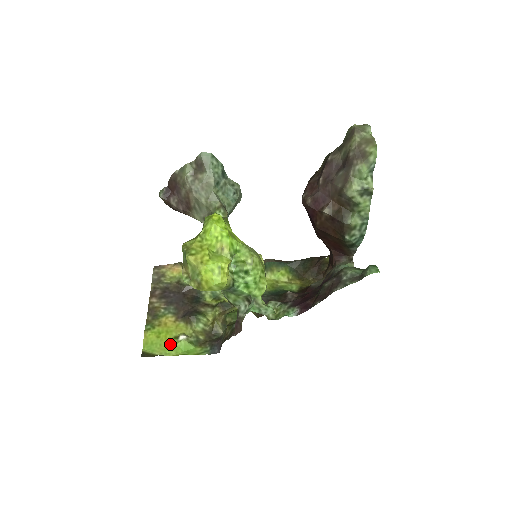
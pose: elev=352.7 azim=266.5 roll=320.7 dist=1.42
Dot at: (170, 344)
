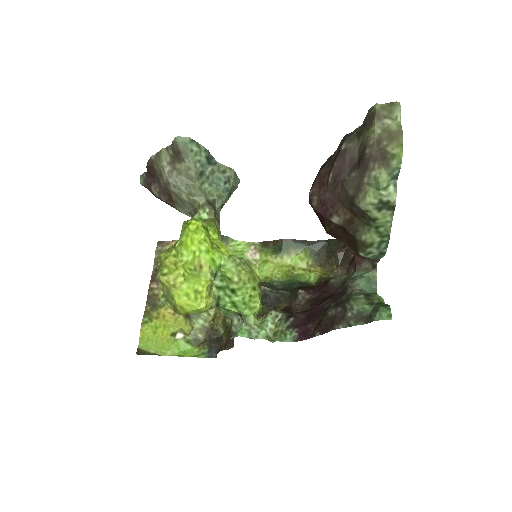
Dot at: (166, 342)
